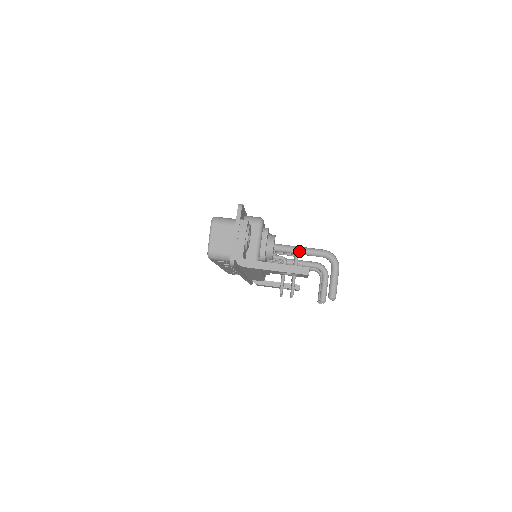
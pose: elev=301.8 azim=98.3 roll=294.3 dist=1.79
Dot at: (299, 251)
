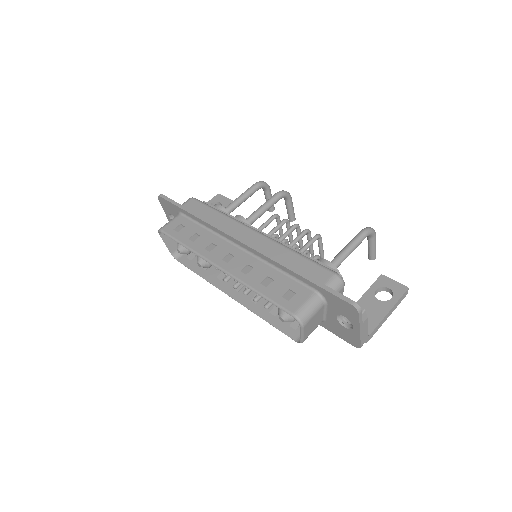
Dot at: occluded
